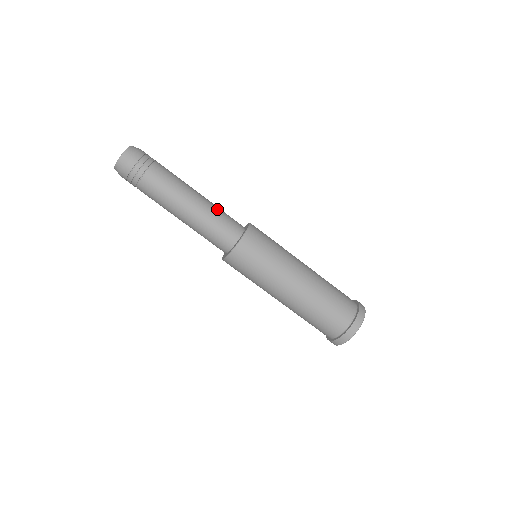
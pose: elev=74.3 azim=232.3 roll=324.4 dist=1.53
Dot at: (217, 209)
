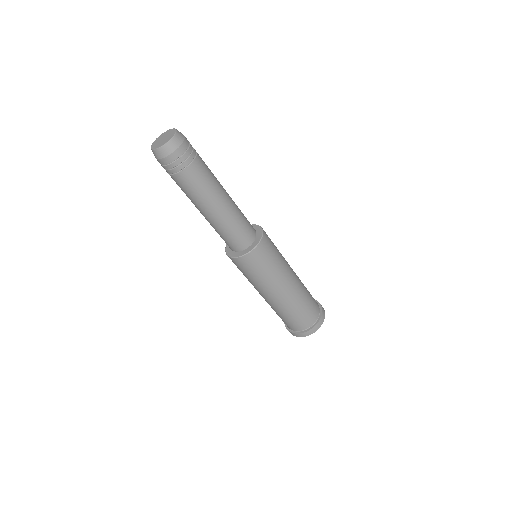
Dot at: (239, 215)
